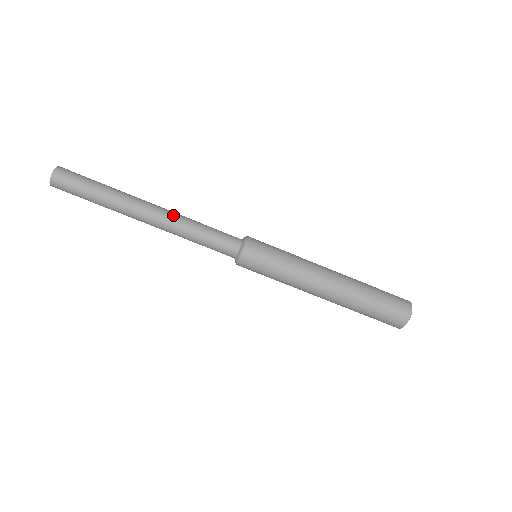
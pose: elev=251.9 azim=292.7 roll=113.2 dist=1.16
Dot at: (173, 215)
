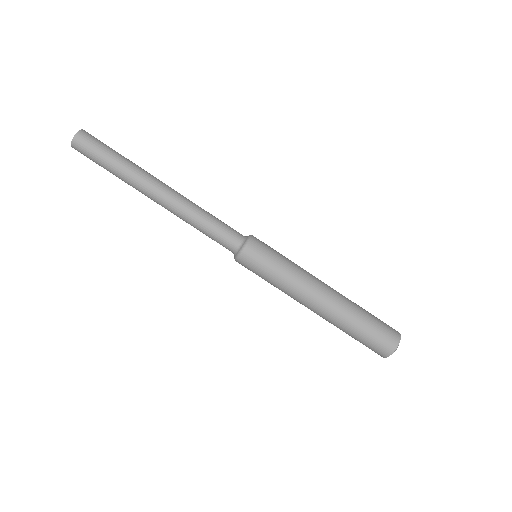
Dot at: (184, 198)
